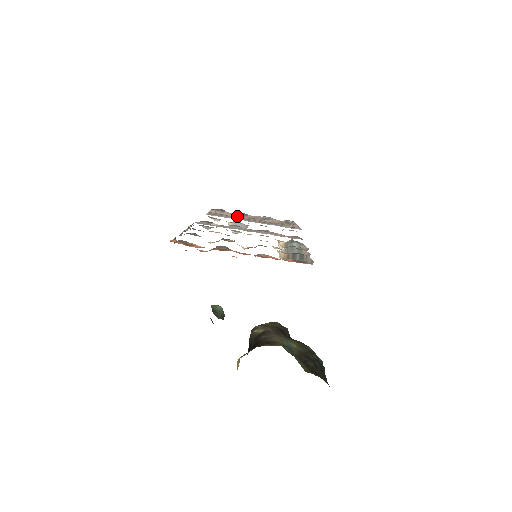
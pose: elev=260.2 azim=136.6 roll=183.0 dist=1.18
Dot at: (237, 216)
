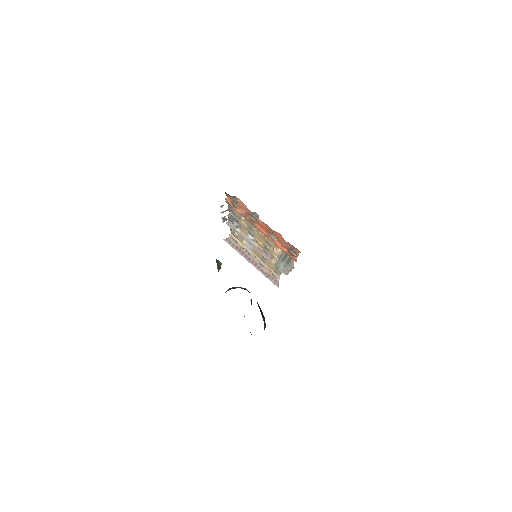
Dot at: occluded
